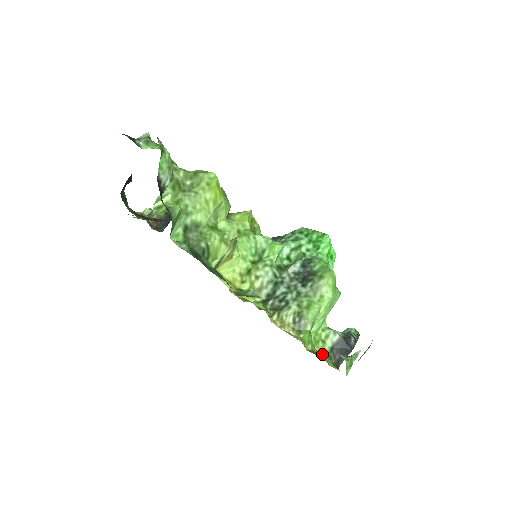
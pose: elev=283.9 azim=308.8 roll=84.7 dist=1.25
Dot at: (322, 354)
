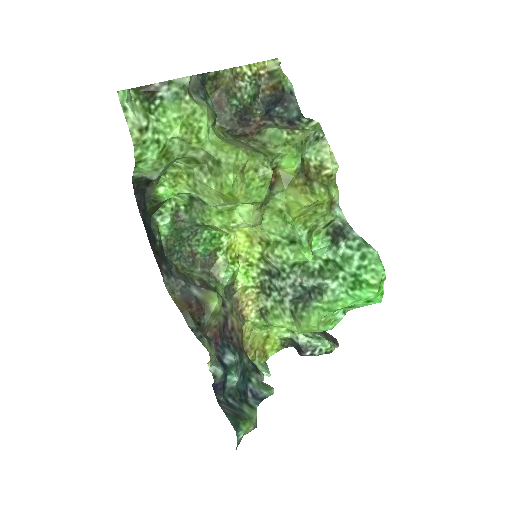
Dot at: (275, 335)
